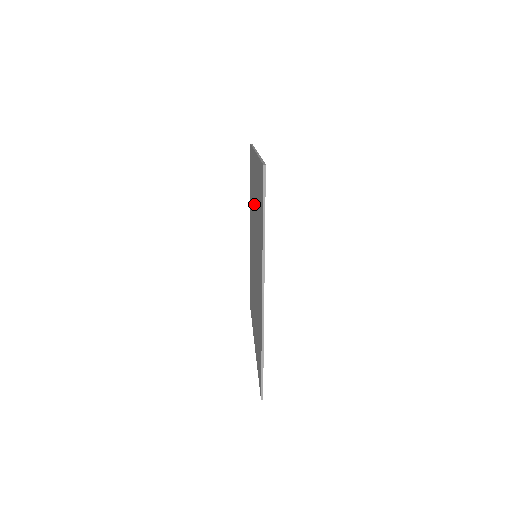
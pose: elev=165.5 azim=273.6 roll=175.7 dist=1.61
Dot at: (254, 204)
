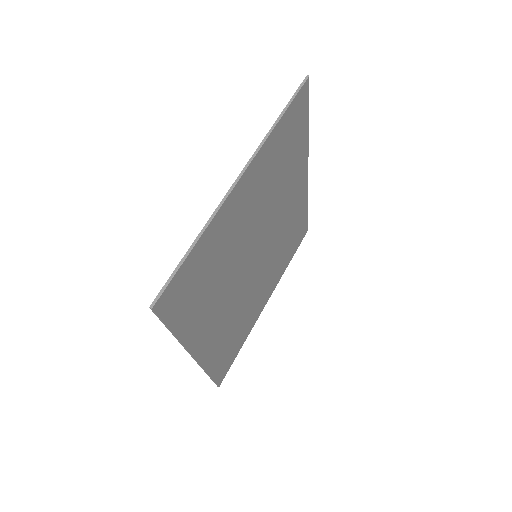
Dot at: occluded
